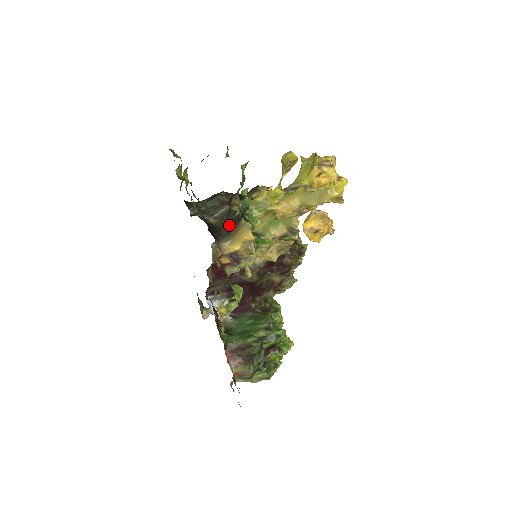
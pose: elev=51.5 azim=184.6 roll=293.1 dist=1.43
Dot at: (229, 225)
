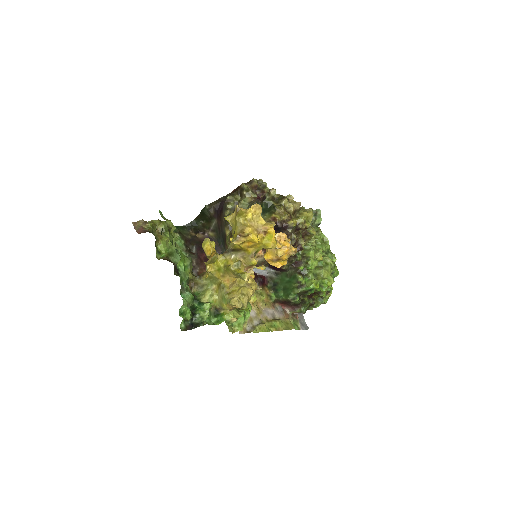
Dot at: (222, 240)
